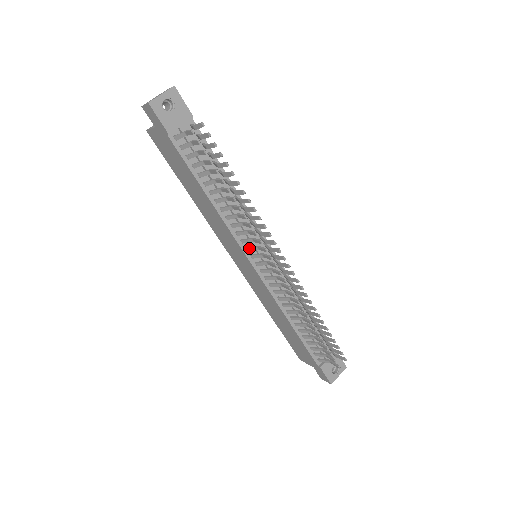
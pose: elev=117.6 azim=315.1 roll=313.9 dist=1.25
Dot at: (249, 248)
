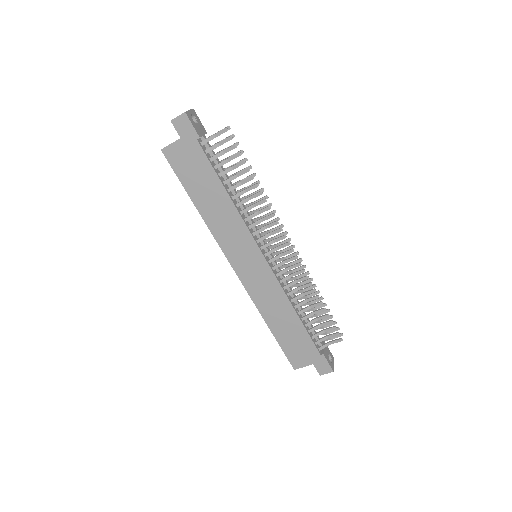
Dot at: (260, 238)
